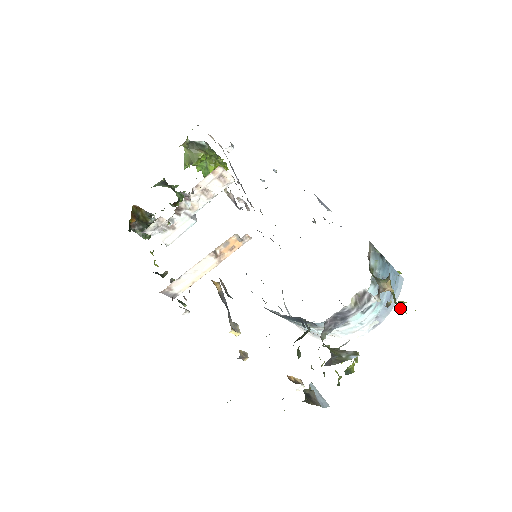
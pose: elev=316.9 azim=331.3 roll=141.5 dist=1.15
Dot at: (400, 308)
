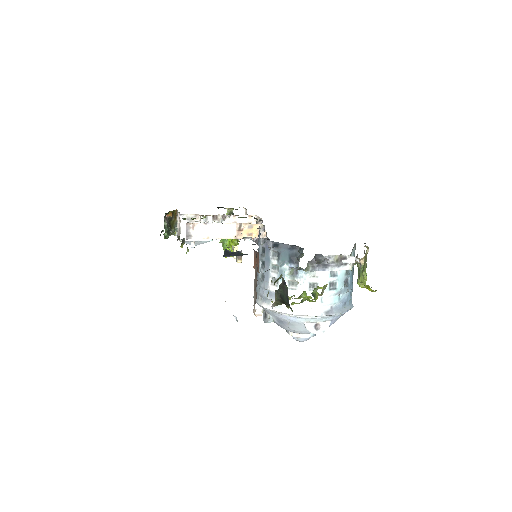
Dot at: (362, 280)
